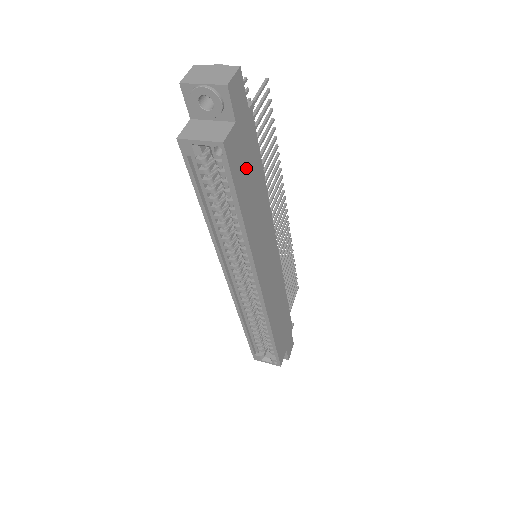
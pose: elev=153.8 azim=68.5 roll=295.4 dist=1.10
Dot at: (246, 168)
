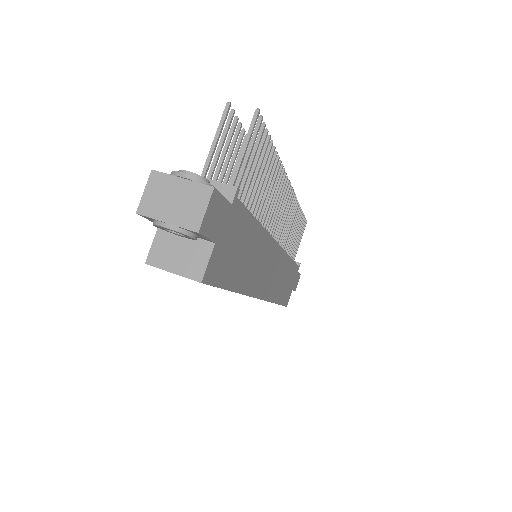
Dot at: (234, 253)
